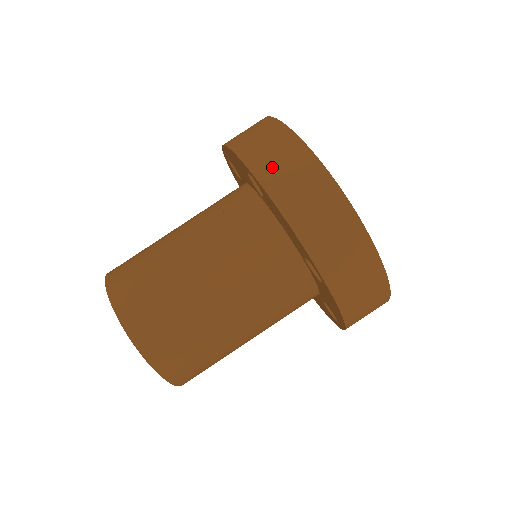
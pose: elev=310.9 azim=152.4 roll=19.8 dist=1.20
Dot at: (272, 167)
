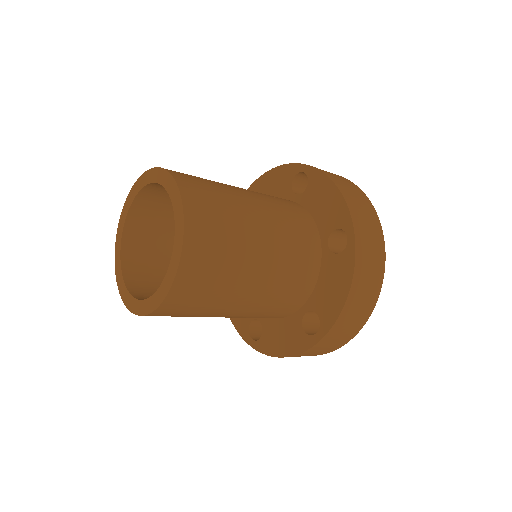
Dot at: occluded
